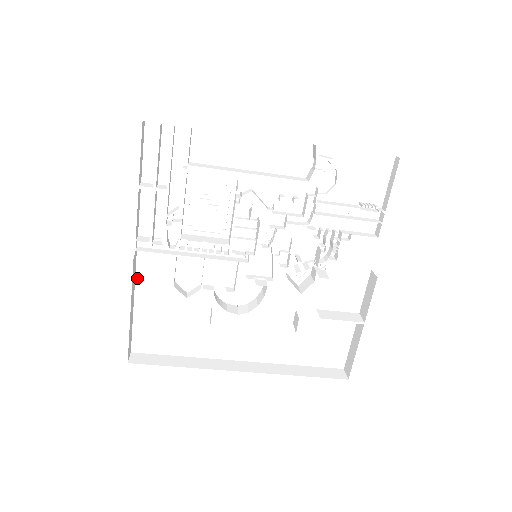
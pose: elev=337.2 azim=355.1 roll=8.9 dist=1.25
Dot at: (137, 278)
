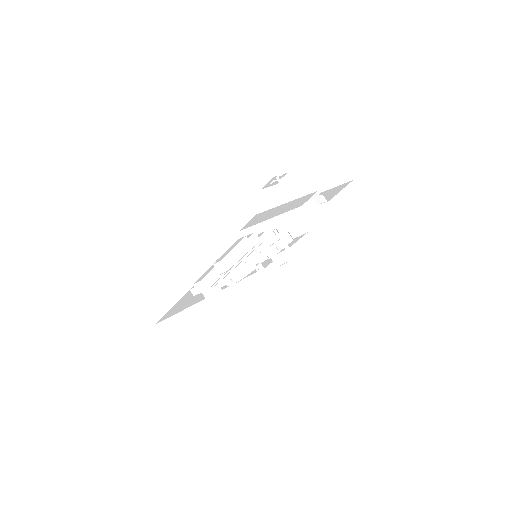
Dot at: (180, 300)
